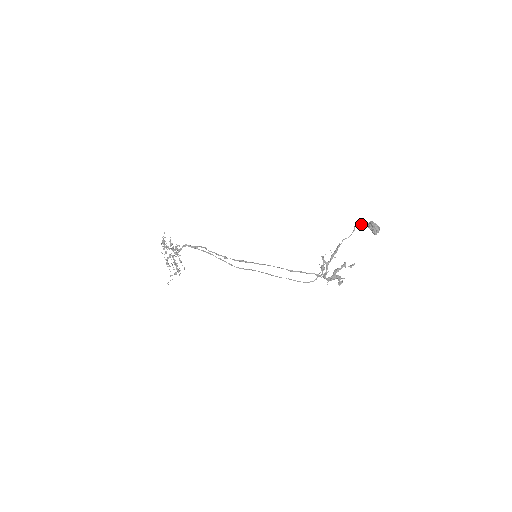
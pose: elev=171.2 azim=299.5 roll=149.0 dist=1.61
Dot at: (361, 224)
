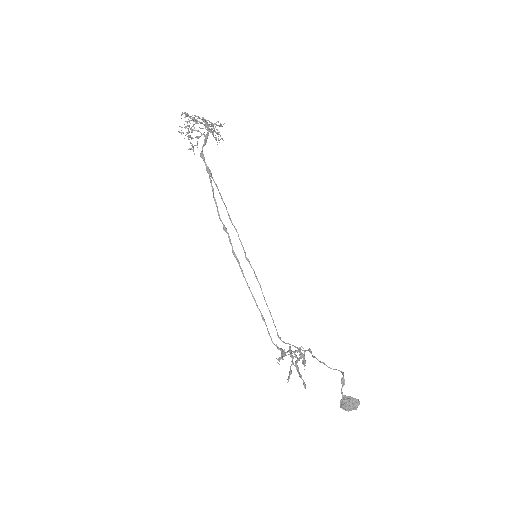
Dot at: occluded
